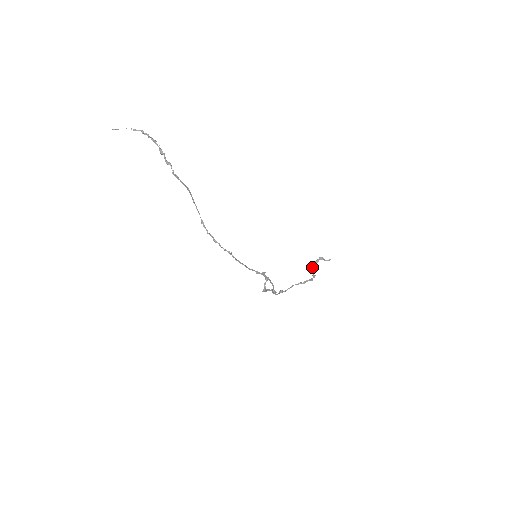
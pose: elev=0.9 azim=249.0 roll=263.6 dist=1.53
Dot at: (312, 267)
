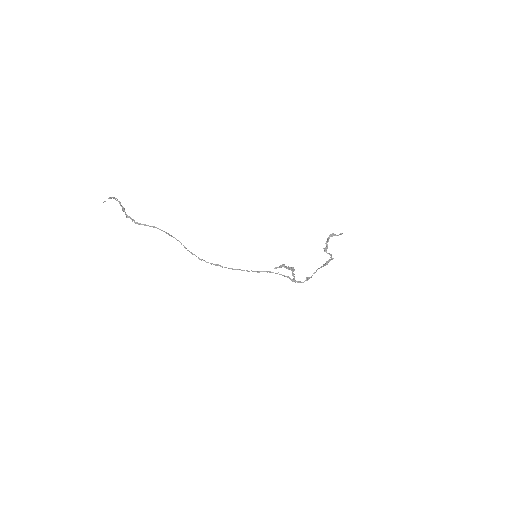
Dot at: (326, 247)
